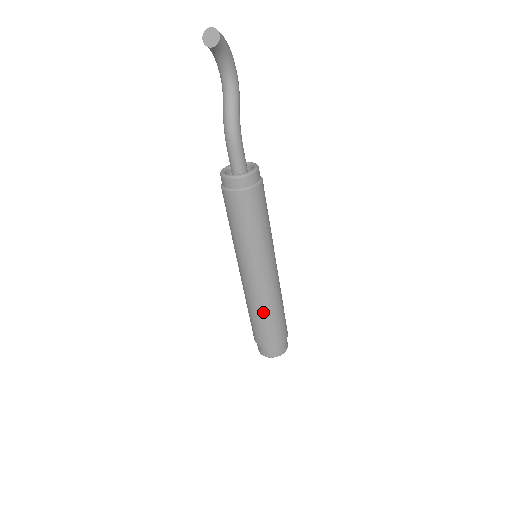
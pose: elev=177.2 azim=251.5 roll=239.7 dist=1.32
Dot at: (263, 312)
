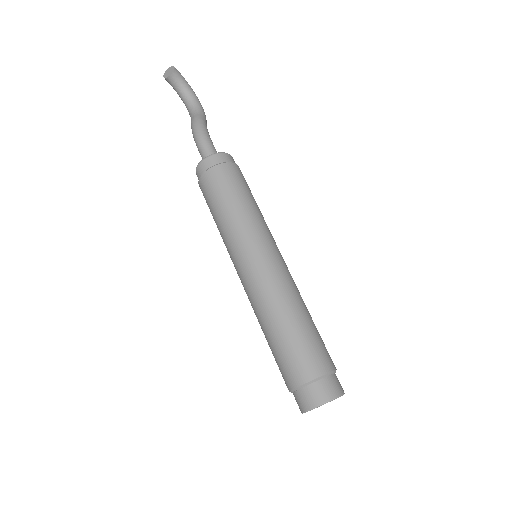
Dot at: (278, 317)
